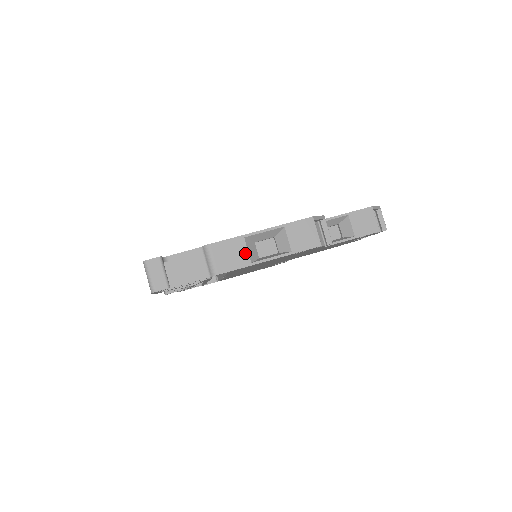
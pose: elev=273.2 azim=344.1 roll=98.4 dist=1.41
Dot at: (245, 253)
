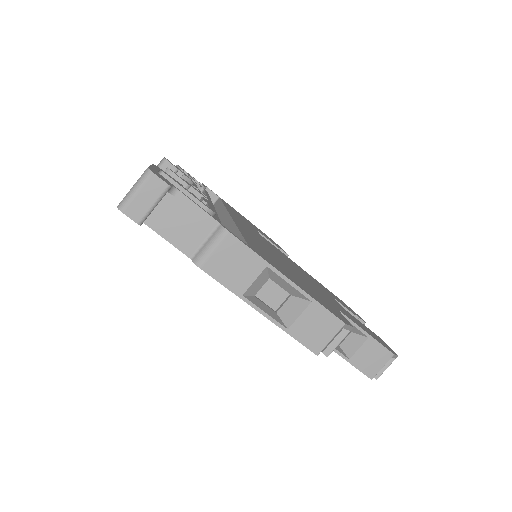
Dot at: (249, 280)
